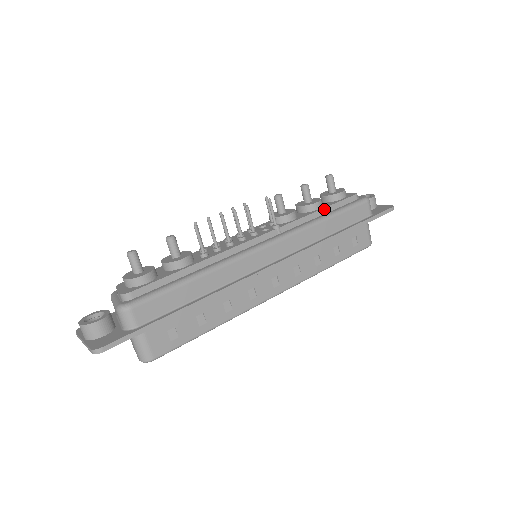
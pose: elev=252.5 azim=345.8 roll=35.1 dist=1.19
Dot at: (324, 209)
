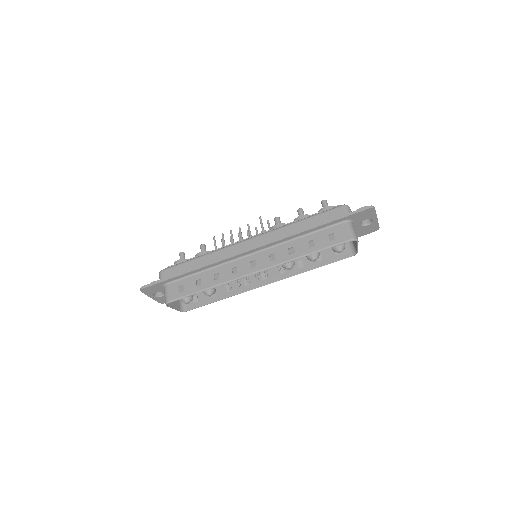
Dot at: occluded
